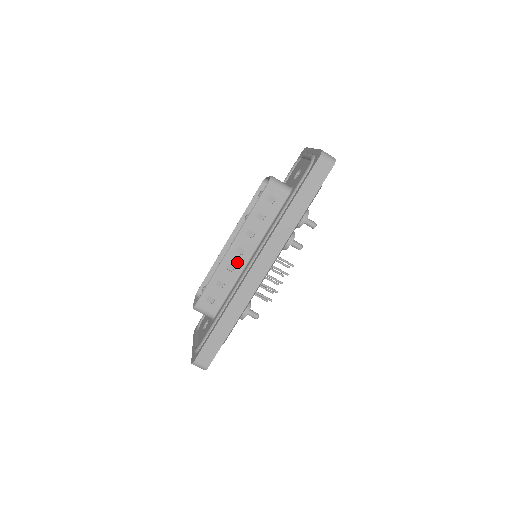
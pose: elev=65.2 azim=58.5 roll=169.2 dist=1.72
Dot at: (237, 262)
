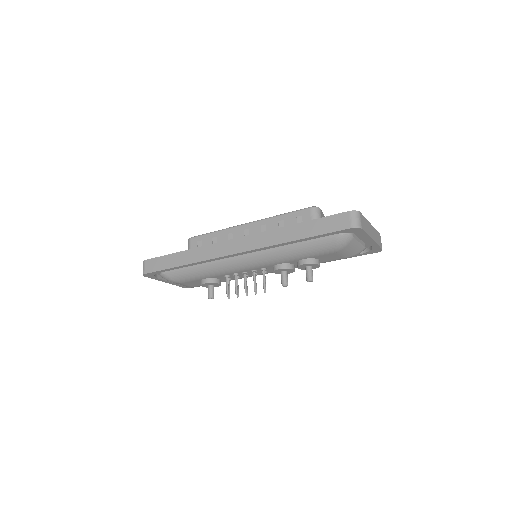
Dot at: occluded
